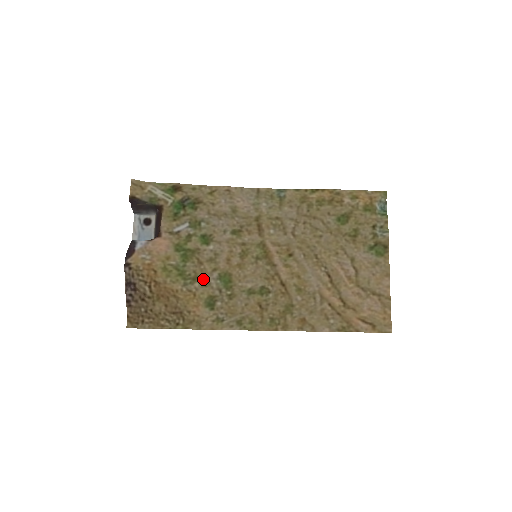
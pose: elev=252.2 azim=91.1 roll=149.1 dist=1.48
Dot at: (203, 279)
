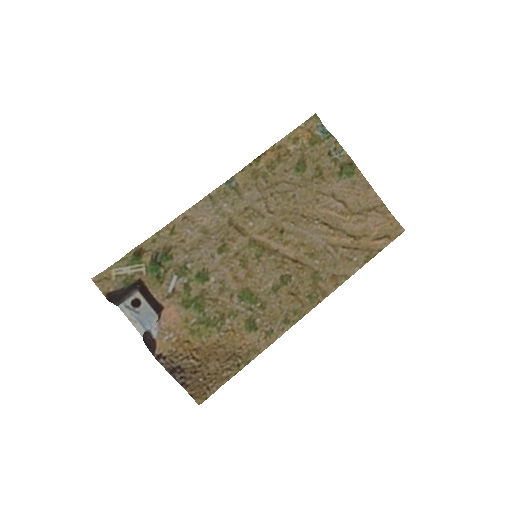
Dot at: (229, 312)
